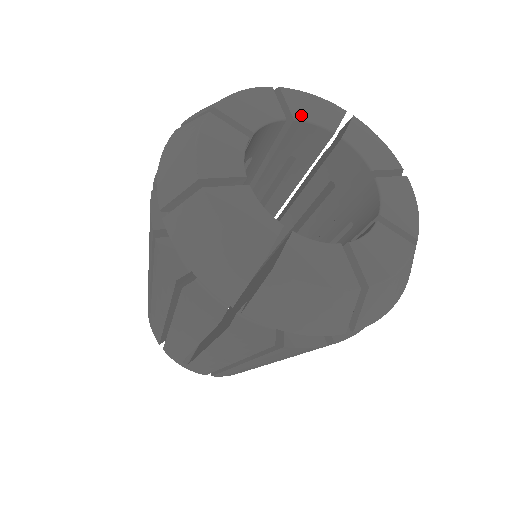
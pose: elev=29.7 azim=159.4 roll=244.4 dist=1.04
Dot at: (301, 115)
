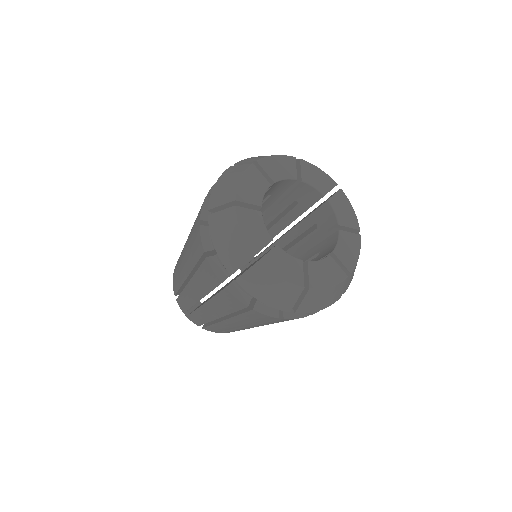
Dot at: (276, 177)
